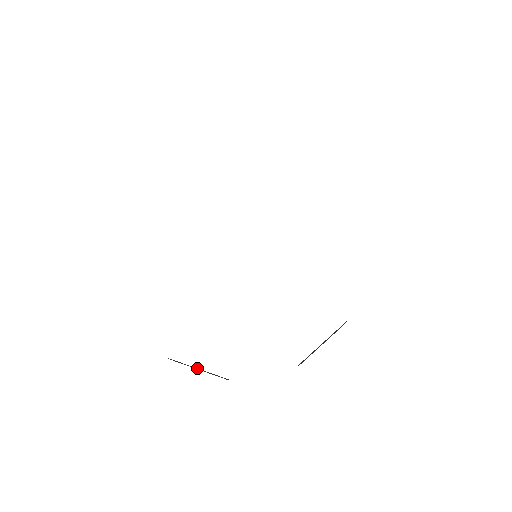
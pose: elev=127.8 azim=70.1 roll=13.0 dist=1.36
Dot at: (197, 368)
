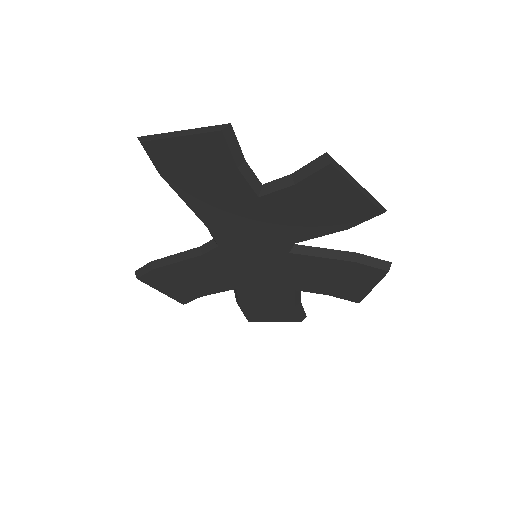
Dot at: (182, 131)
